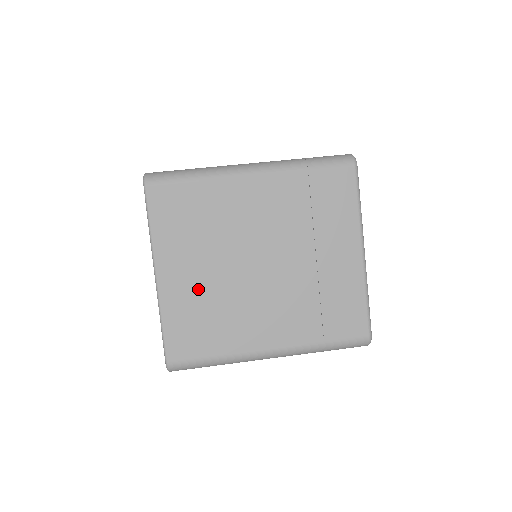
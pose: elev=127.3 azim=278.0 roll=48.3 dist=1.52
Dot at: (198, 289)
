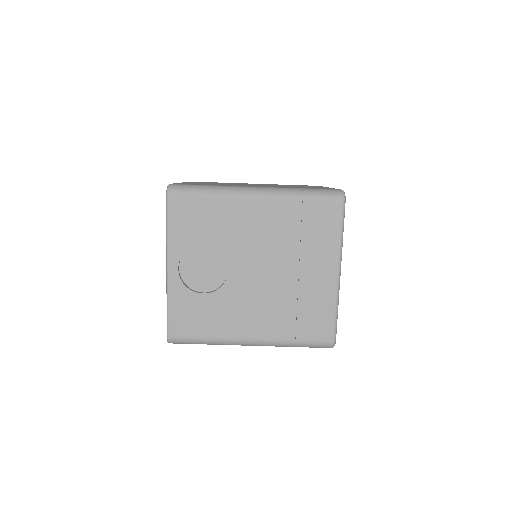
Dot at: occluded
